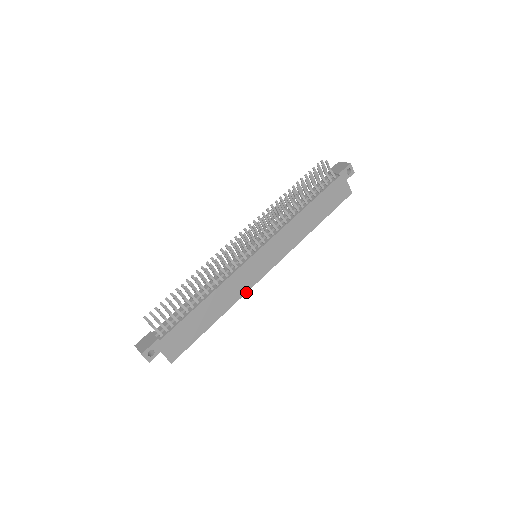
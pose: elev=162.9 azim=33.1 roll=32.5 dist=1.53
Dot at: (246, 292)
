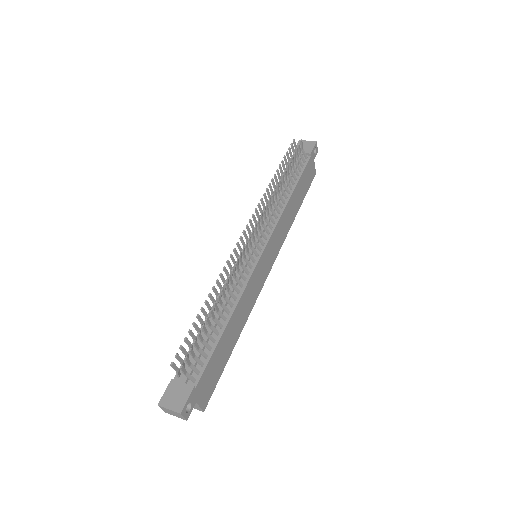
Dot at: occluded
